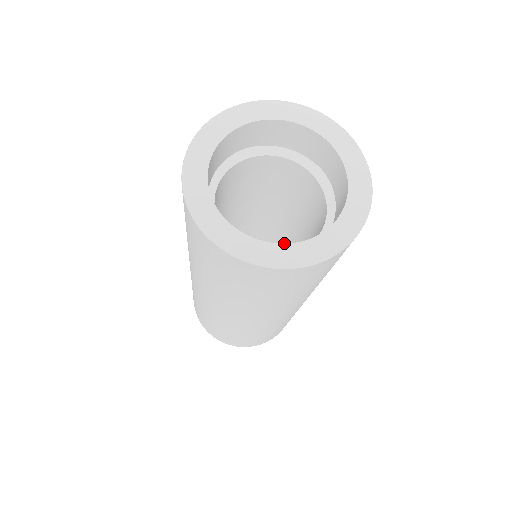
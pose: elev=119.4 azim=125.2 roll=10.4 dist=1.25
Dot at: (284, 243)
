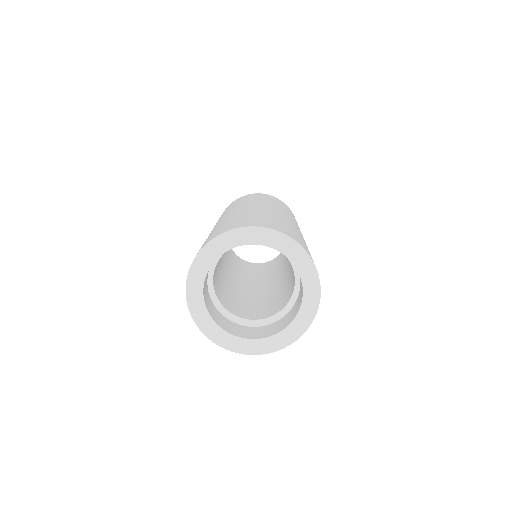
Dot at: occluded
